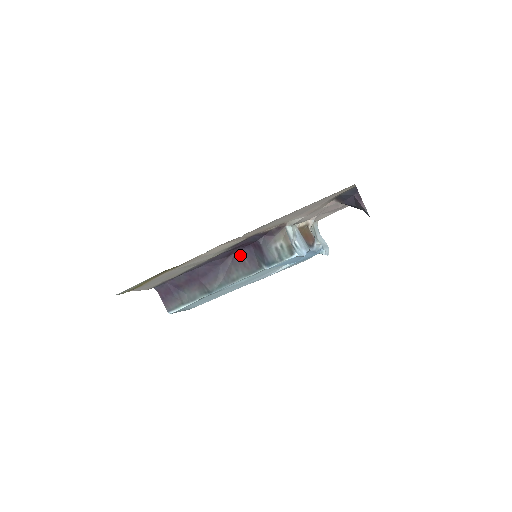
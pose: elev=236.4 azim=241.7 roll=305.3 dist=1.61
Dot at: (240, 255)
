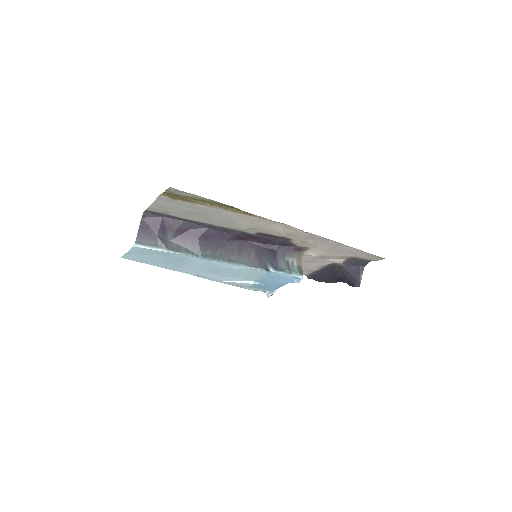
Dot at: (249, 245)
